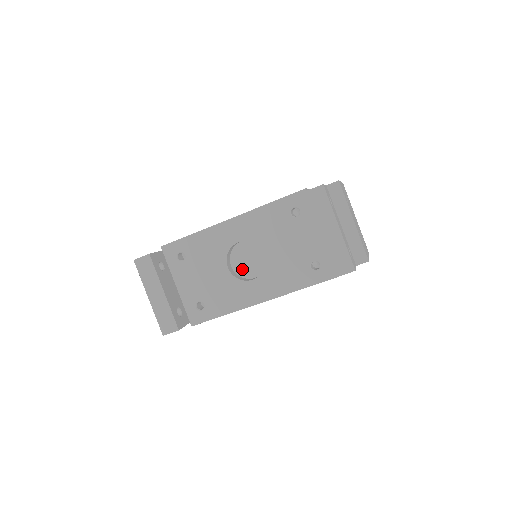
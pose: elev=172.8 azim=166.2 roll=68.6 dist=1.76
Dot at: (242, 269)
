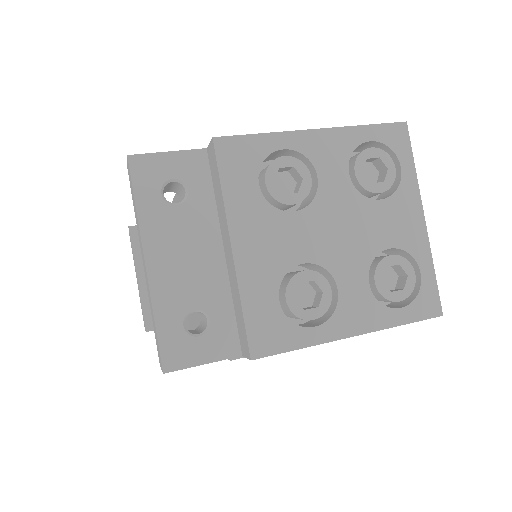
Dot at: occluded
